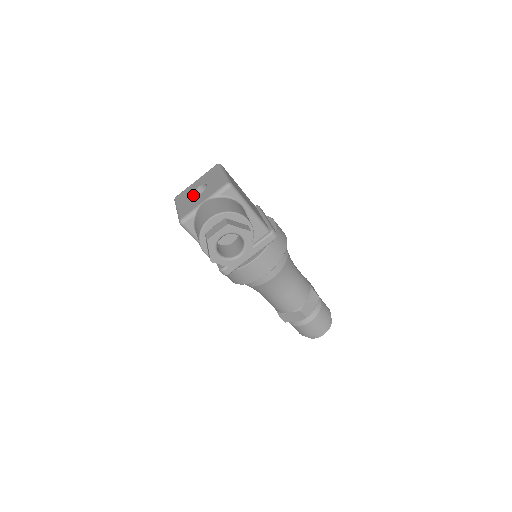
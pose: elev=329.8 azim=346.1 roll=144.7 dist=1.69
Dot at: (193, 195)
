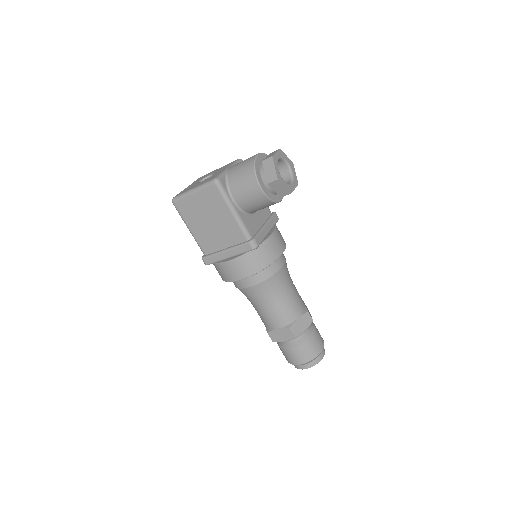
Dot at: occluded
